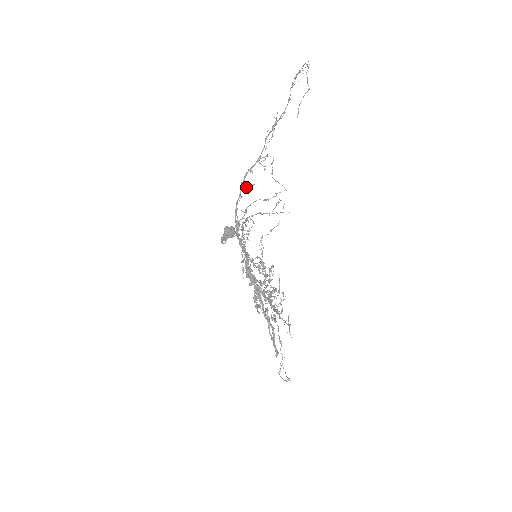
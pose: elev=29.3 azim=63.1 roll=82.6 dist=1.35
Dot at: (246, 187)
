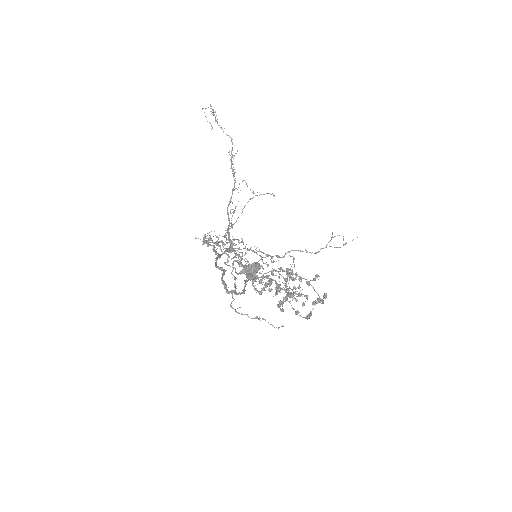
Dot at: occluded
